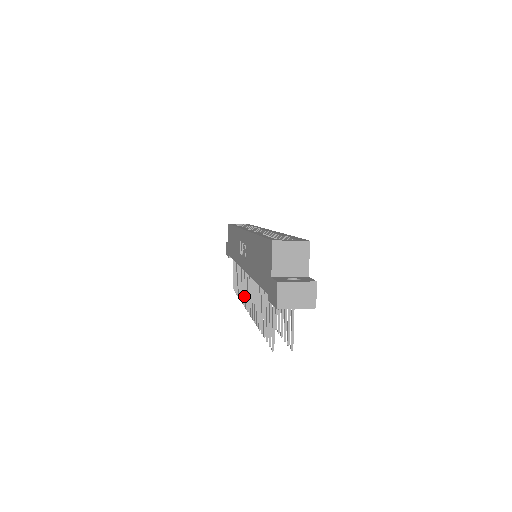
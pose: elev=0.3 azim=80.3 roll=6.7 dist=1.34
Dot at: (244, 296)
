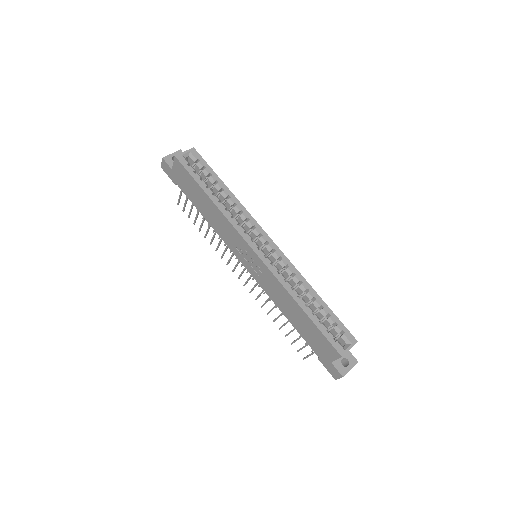
Dot at: (229, 262)
